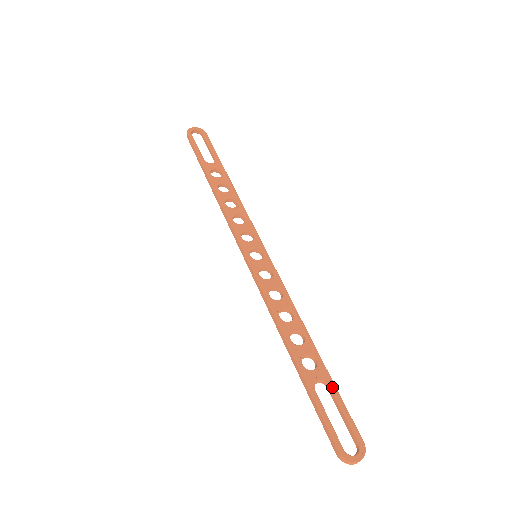
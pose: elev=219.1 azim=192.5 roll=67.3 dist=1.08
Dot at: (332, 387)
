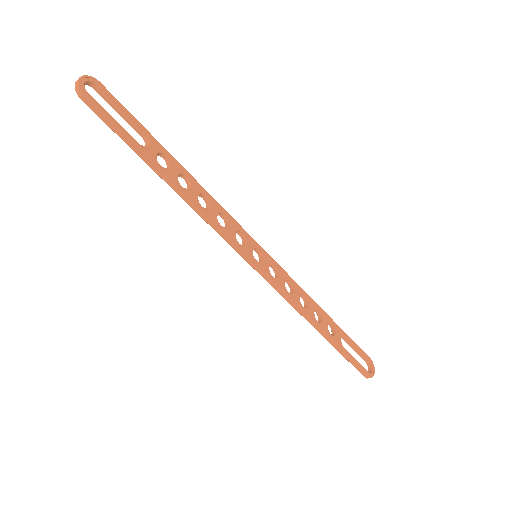
Dot at: (347, 337)
